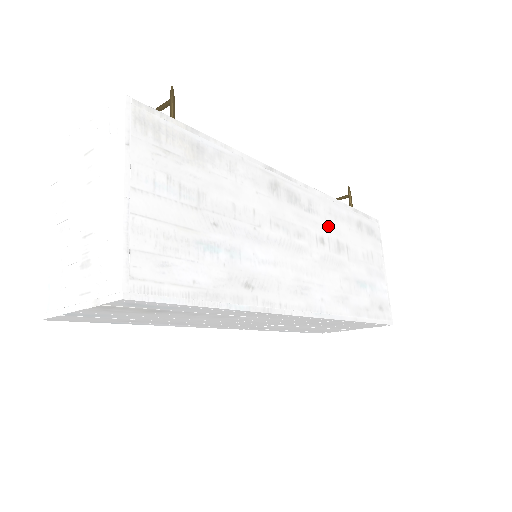
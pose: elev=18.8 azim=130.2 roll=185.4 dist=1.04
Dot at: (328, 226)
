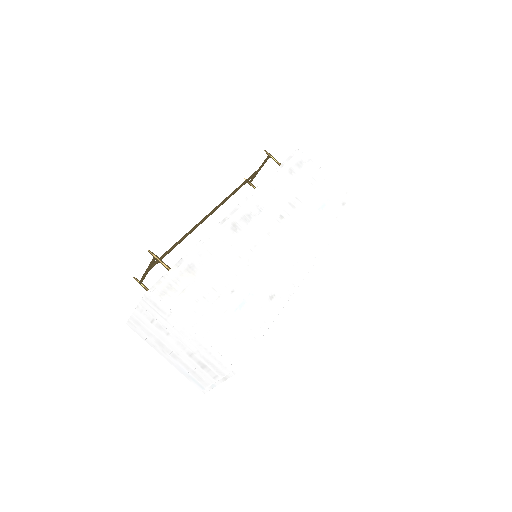
Dot at: (277, 203)
